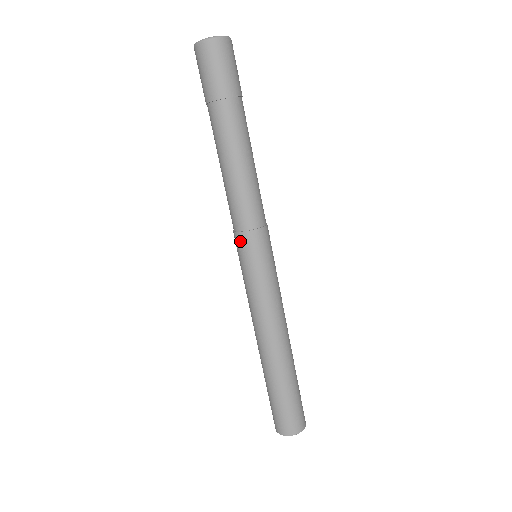
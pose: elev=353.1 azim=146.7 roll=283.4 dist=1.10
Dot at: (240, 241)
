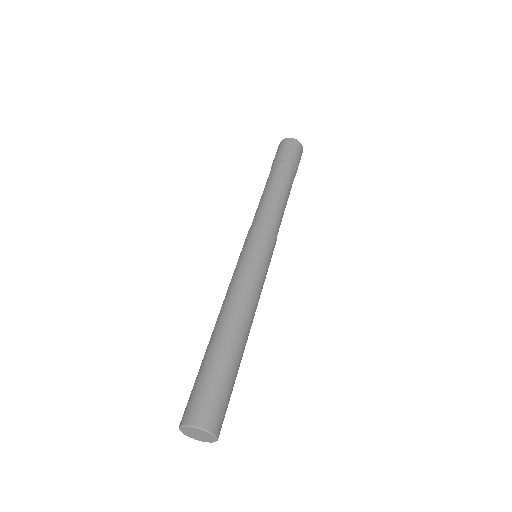
Dot at: (251, 233)
